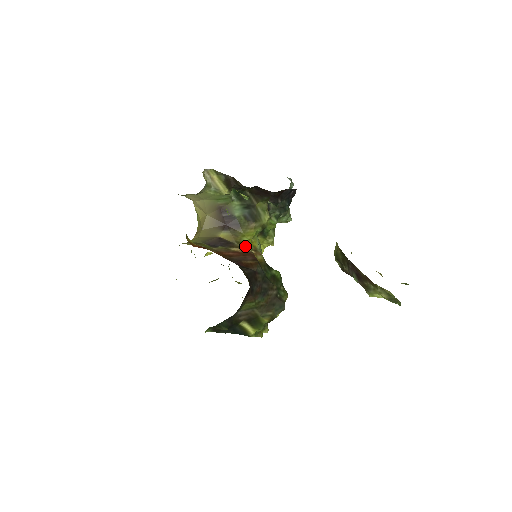
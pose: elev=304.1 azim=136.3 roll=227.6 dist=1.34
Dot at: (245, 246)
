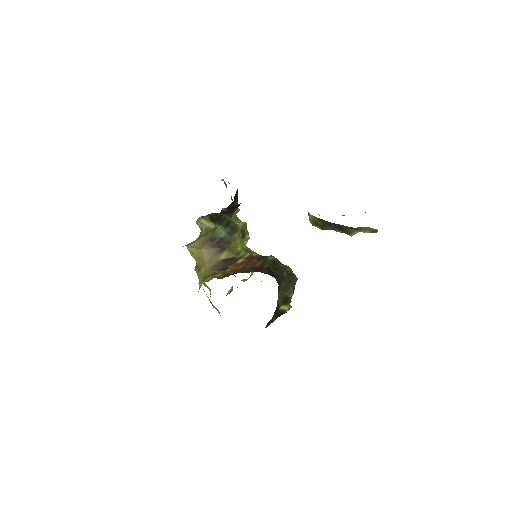
Dot at: (243, 254)
